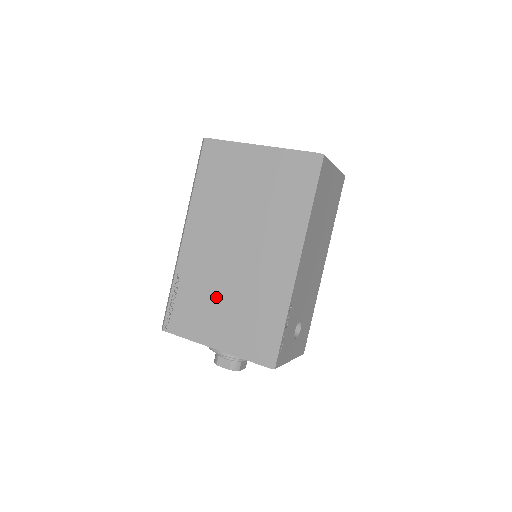
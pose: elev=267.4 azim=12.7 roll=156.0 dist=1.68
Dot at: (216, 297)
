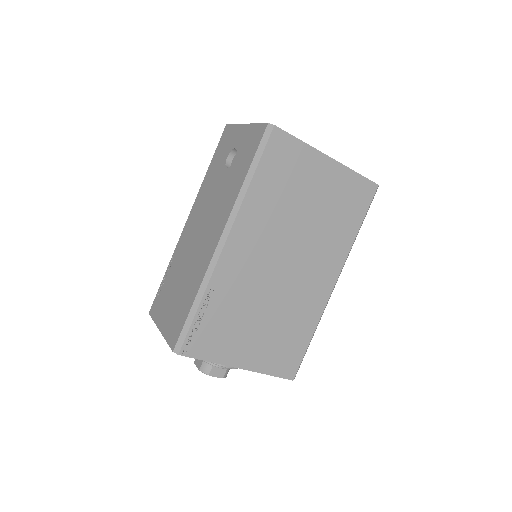
Dot at: (254, 316)
